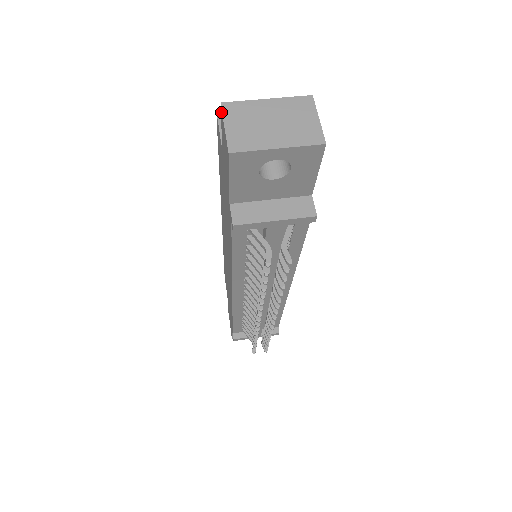
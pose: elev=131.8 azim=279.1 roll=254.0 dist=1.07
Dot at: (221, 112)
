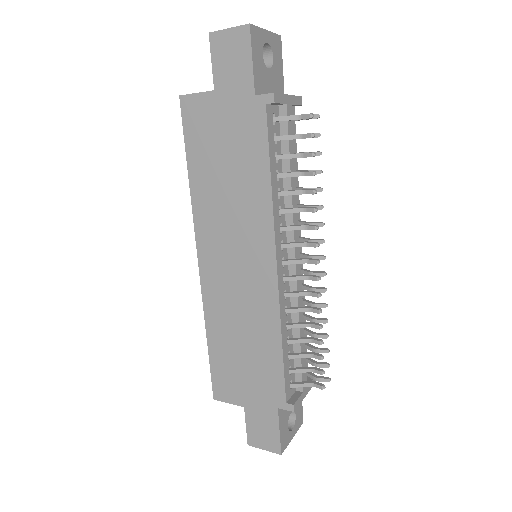
Dot at: (213, 37)
